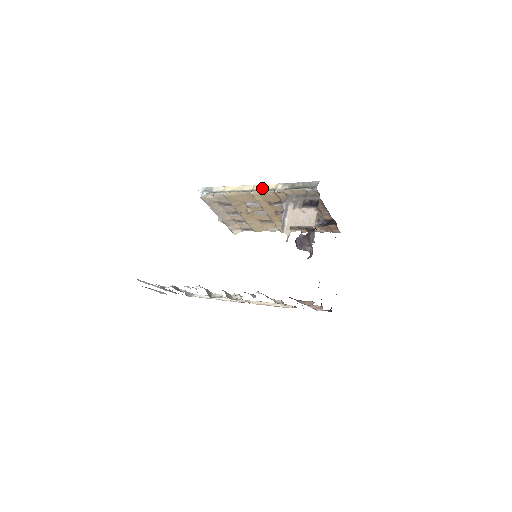
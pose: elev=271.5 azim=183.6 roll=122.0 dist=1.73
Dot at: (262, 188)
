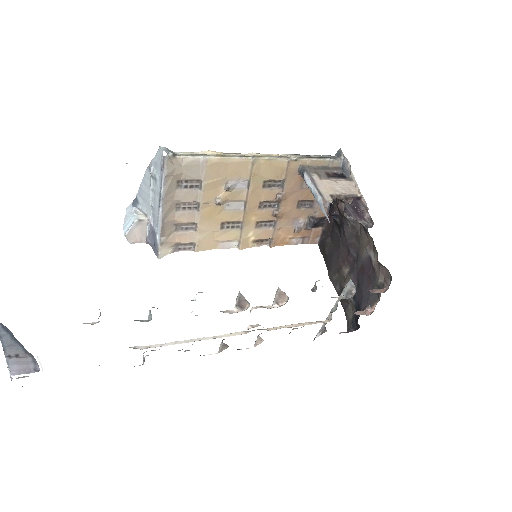
Dot at: (267, 155)
